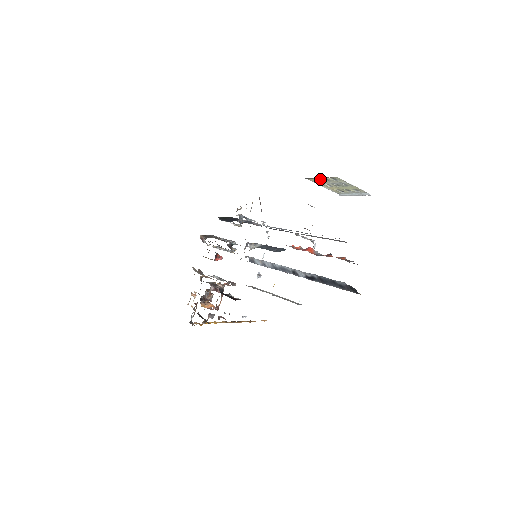
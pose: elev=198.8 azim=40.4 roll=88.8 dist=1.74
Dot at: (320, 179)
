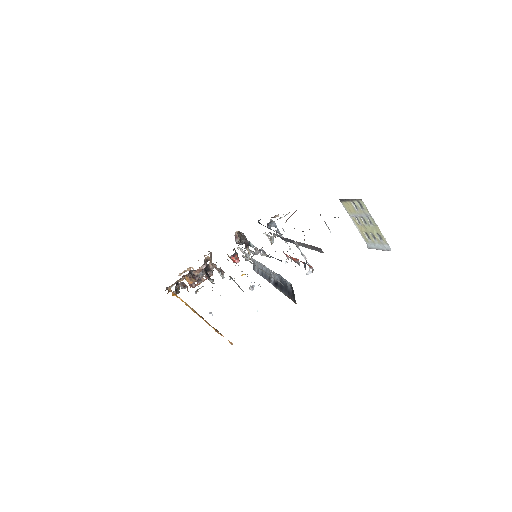
Dot at: (350, 204)
